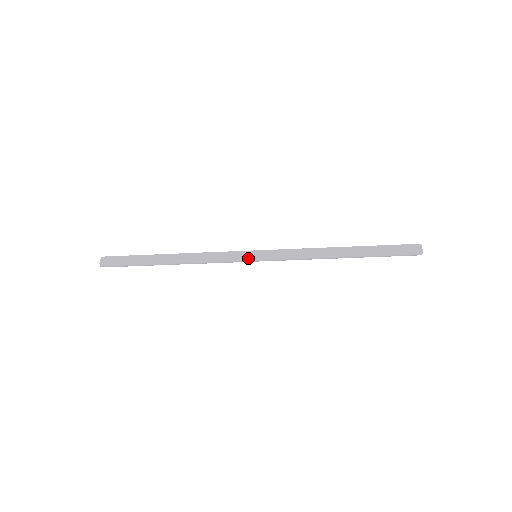
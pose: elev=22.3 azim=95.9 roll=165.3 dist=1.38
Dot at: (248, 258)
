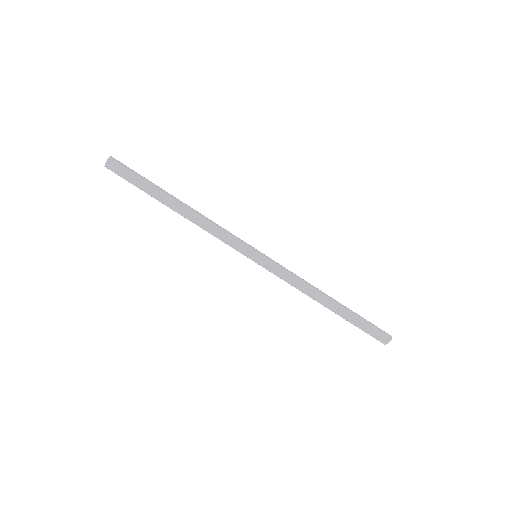
Dot at: (252, 247)
